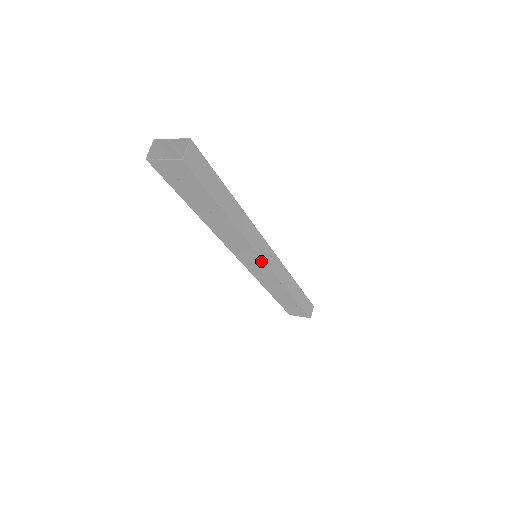
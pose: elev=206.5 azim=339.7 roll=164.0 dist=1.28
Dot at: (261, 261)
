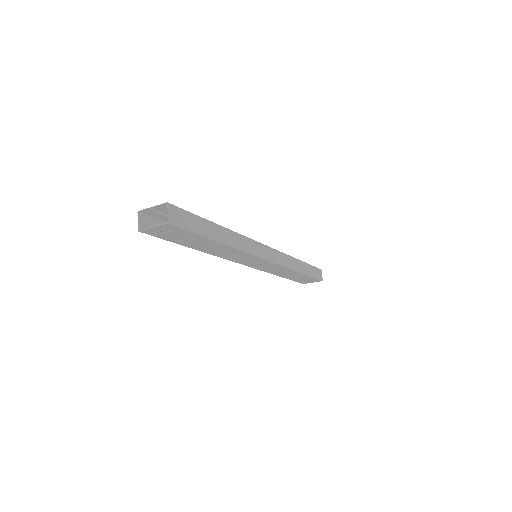
Dot at: (262, 260)
